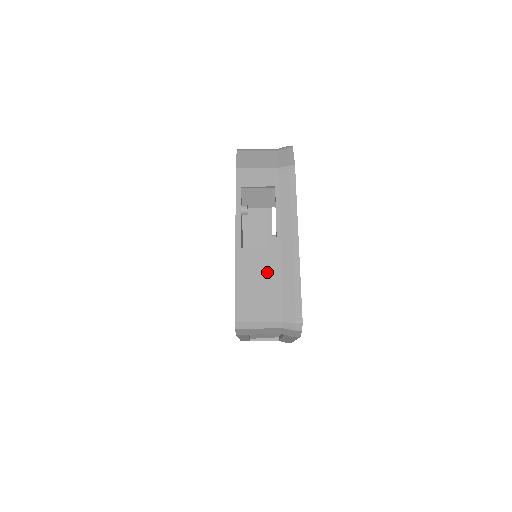
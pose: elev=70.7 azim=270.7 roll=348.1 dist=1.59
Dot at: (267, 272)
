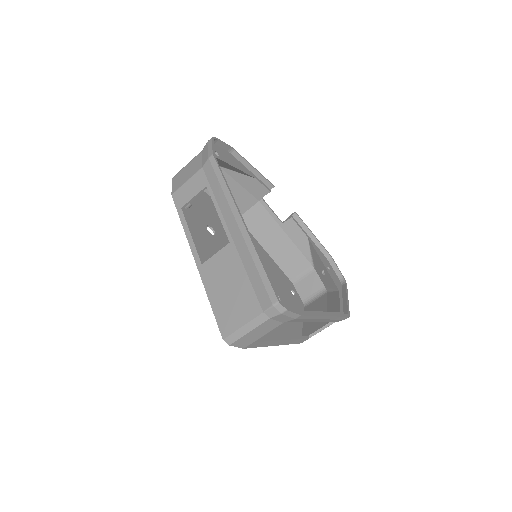
Dot at: (230, 272)
